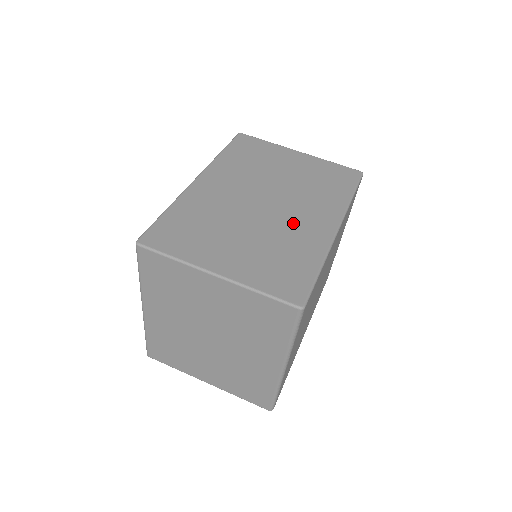
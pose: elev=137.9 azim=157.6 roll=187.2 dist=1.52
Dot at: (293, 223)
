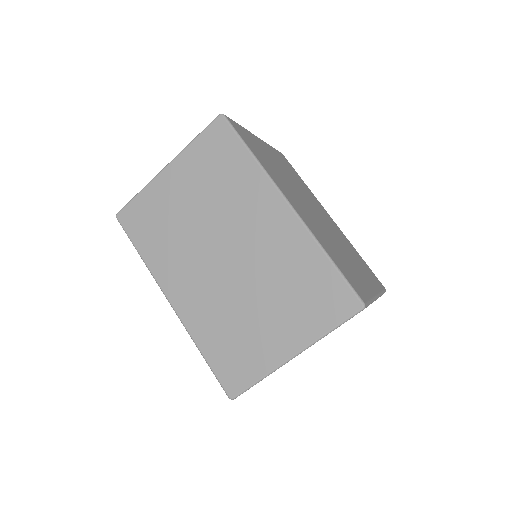
Dot at: (264, 247)
